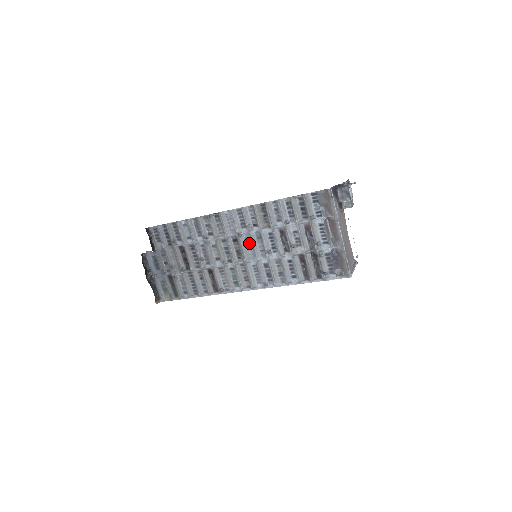
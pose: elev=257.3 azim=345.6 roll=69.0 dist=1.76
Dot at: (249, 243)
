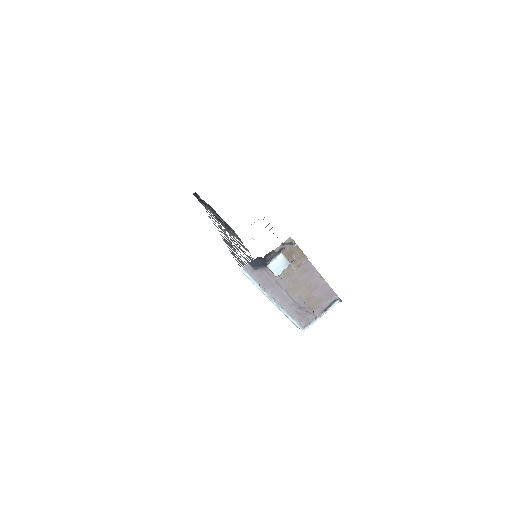
Dot at: occluded
